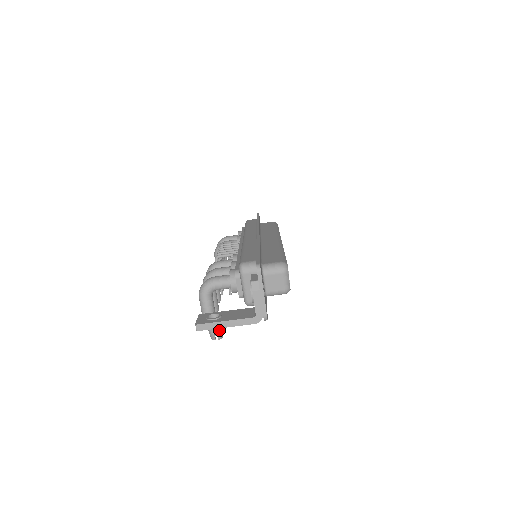
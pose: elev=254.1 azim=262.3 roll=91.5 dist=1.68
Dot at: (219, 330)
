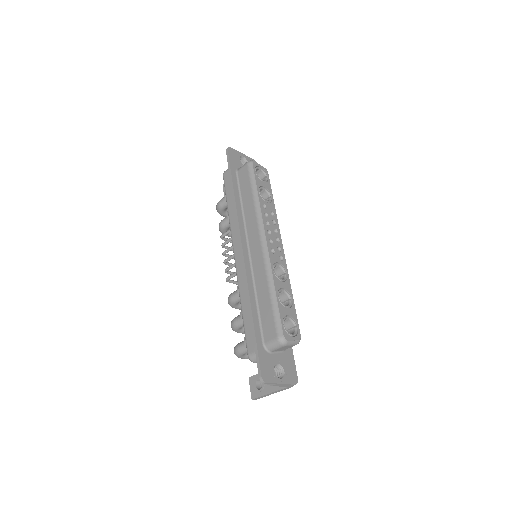
Dot at: occluded
